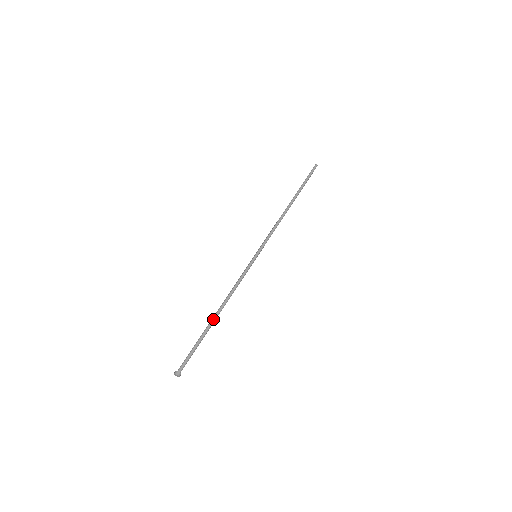
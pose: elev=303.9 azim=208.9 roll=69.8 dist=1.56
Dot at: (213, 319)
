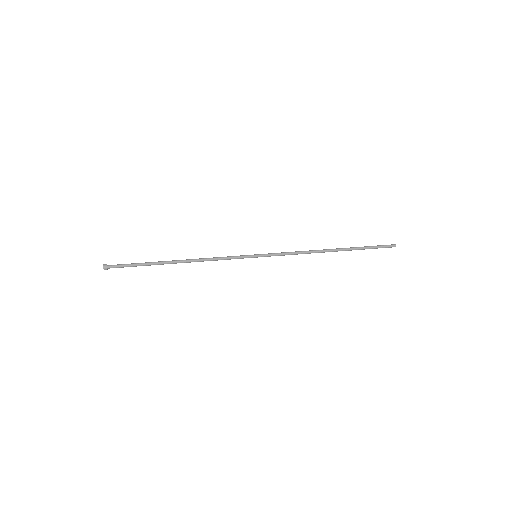
Dot at: (171, 261)
